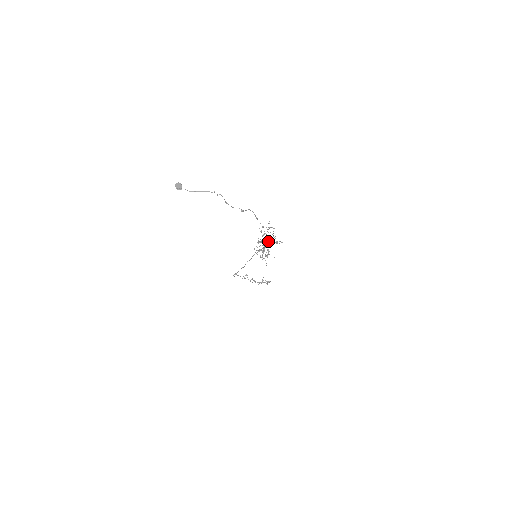
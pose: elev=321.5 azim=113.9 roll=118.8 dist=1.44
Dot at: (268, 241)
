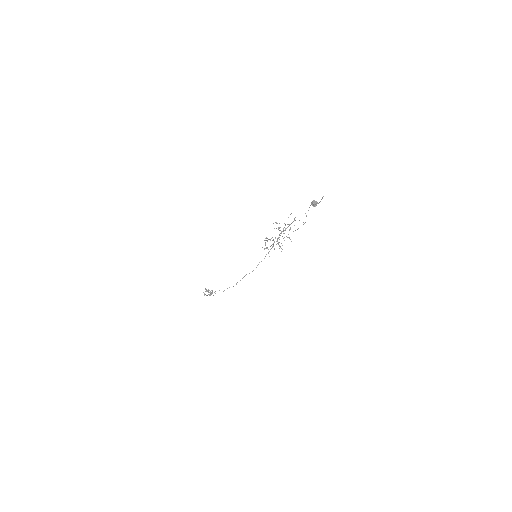
Dot at: occluded
